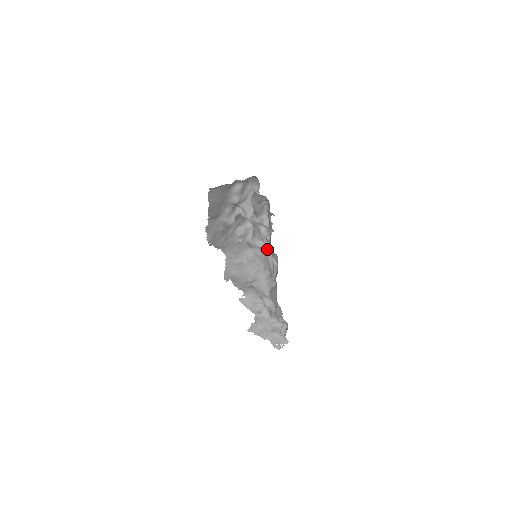
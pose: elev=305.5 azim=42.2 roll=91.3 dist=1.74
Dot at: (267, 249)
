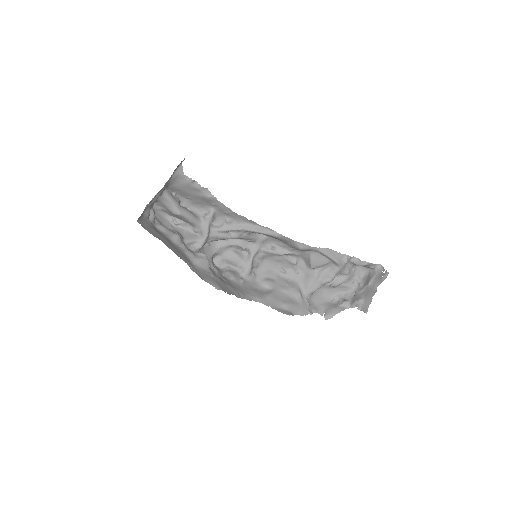
Dot at: (242, 228)
